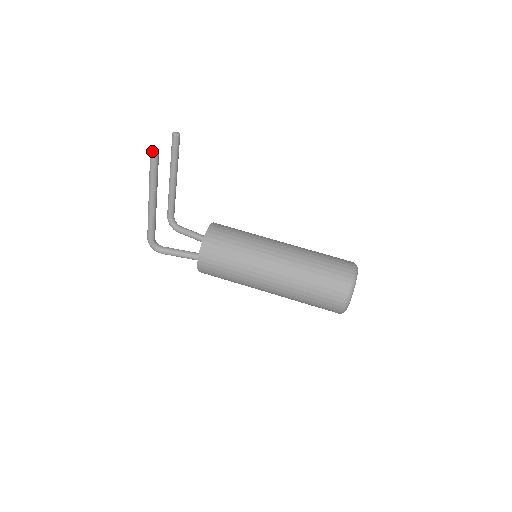
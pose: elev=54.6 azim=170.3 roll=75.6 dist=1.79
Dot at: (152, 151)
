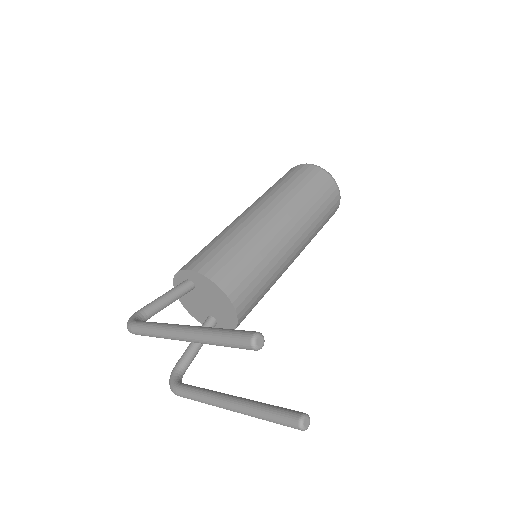
Dot at: occluded
